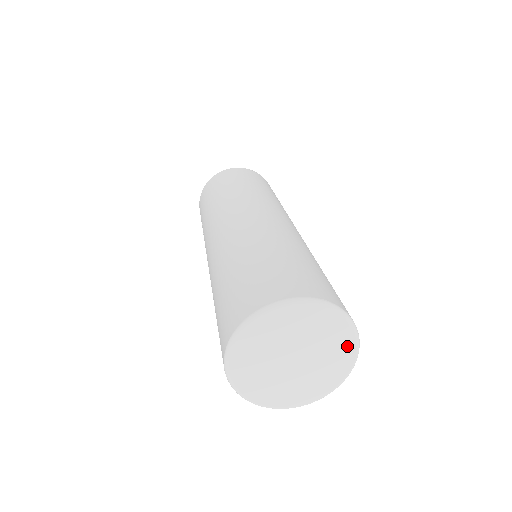
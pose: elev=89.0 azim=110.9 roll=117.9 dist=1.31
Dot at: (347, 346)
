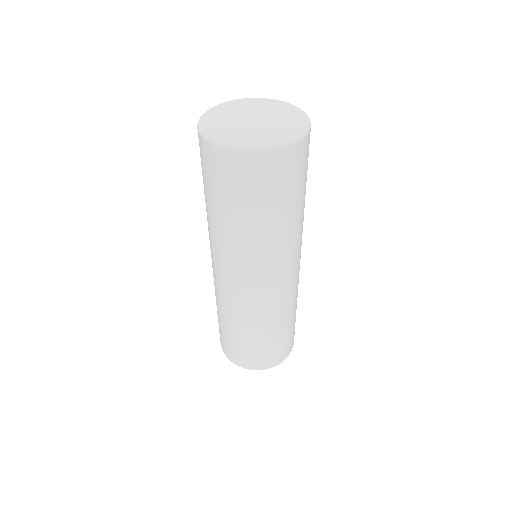
Dot at: (299, 124)
